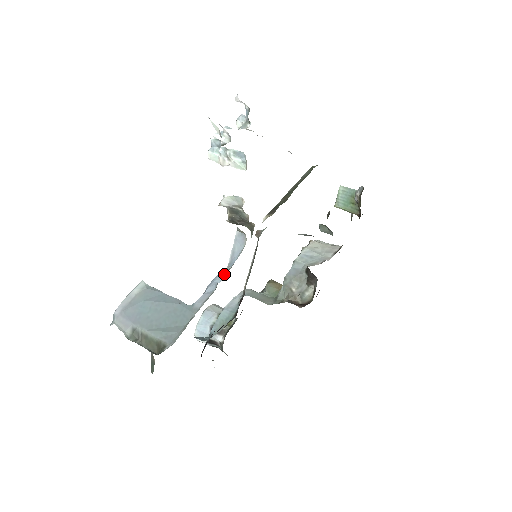
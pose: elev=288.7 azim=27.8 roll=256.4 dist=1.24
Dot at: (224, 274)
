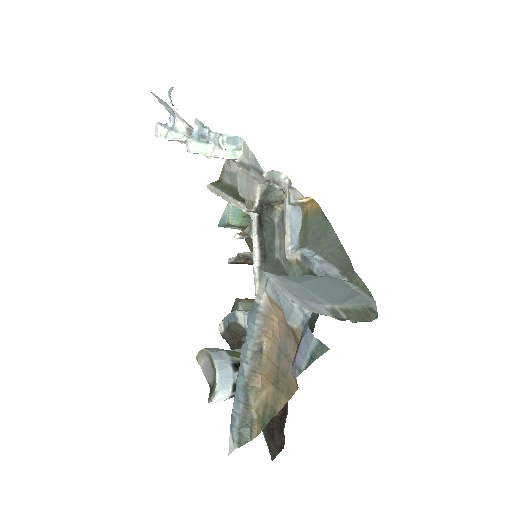
Dot at: (307, 248)
